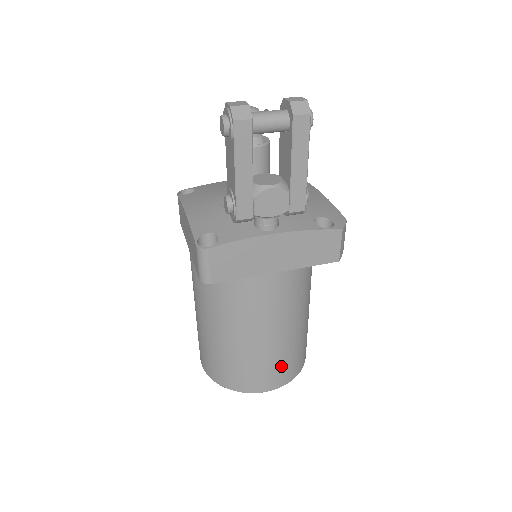
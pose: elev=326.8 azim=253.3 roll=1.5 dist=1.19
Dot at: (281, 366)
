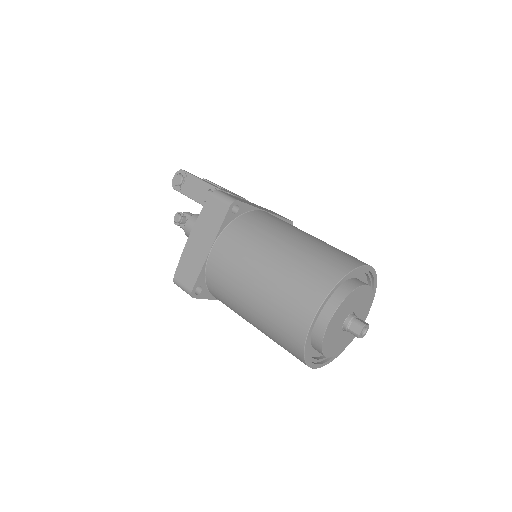
Dot at: occluded
